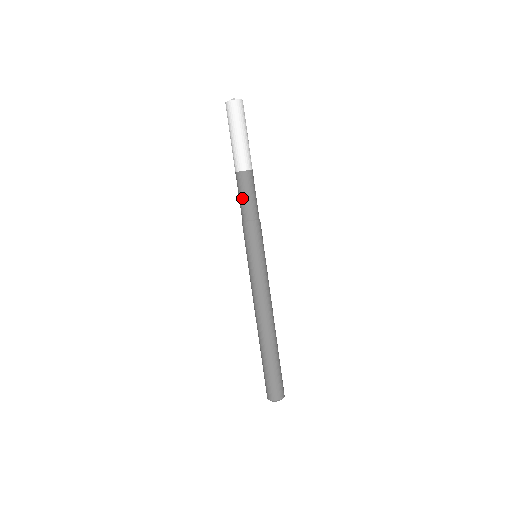
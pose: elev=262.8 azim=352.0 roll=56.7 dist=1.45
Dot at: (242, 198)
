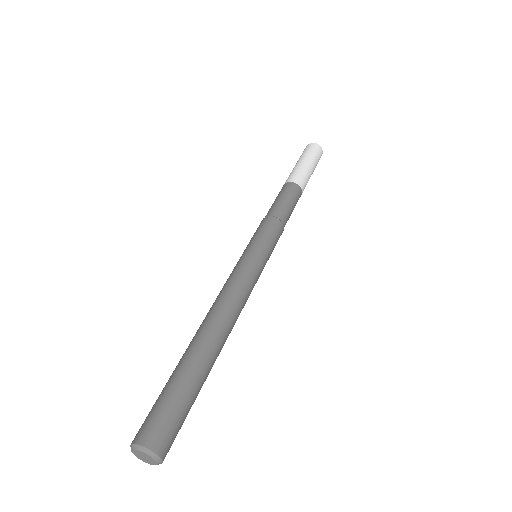
Dot at: (273, 203)
